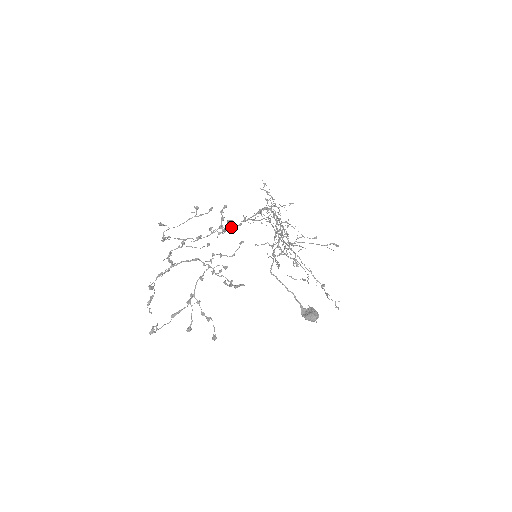
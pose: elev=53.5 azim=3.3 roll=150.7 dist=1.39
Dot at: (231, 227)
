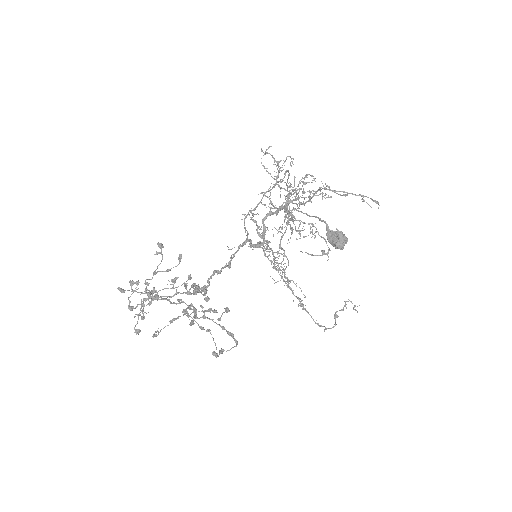
Dot at: (212, 274)
